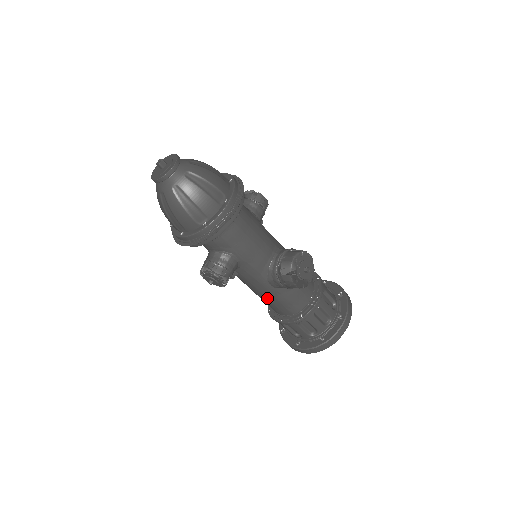
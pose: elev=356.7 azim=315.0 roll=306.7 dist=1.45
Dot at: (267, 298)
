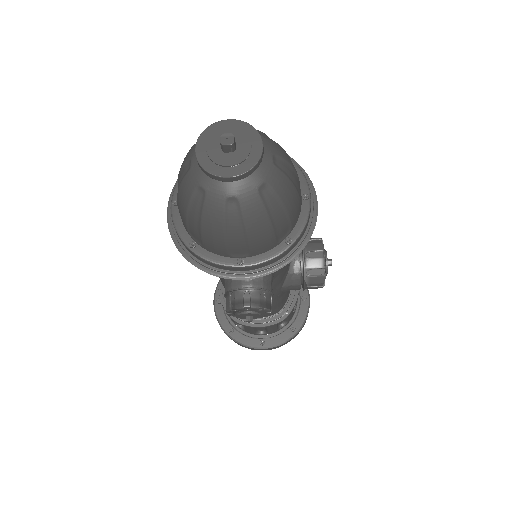
Dot at: occluded
